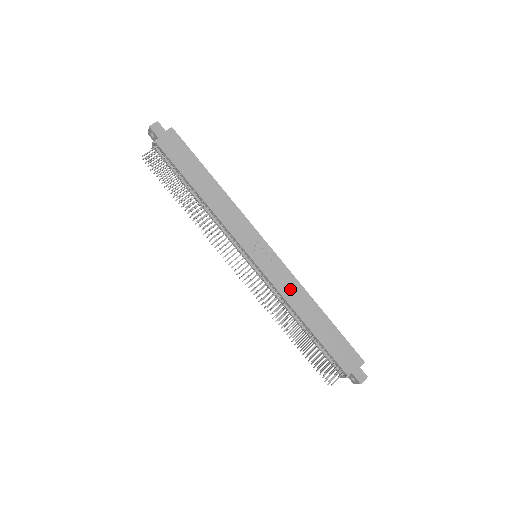
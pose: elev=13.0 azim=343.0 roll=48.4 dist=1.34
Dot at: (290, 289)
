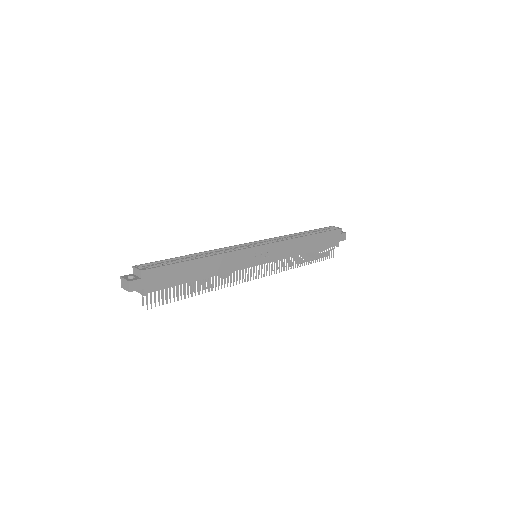
Dot at: (288, 249)
